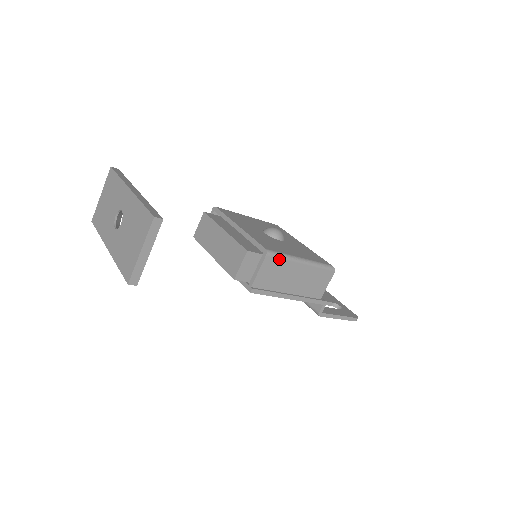
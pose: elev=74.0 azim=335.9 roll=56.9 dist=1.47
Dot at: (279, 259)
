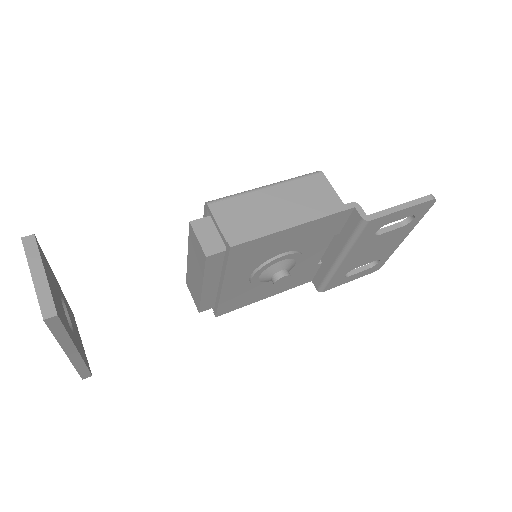
Dot at: (230, 200)
